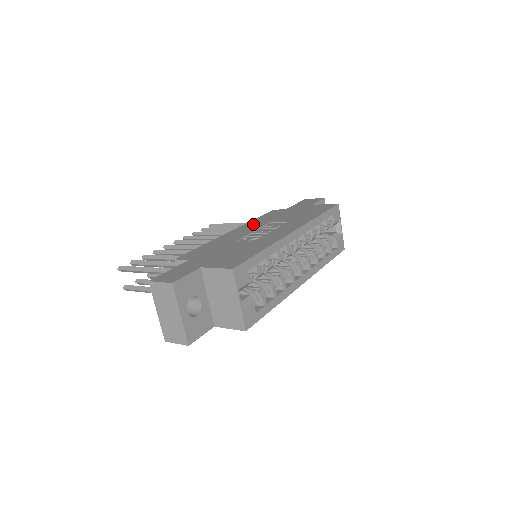
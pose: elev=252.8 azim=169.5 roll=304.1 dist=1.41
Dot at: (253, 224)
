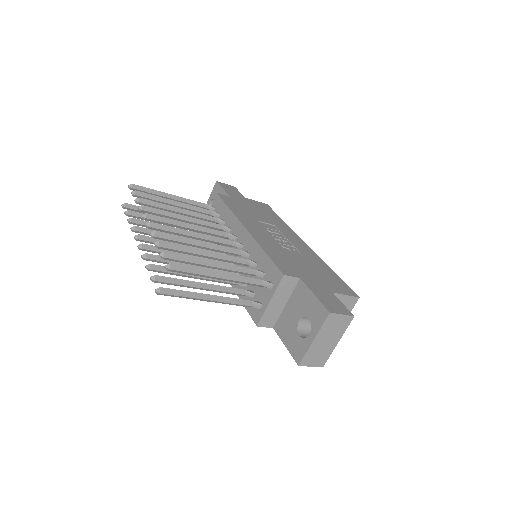
Dot at: (248, 220)
